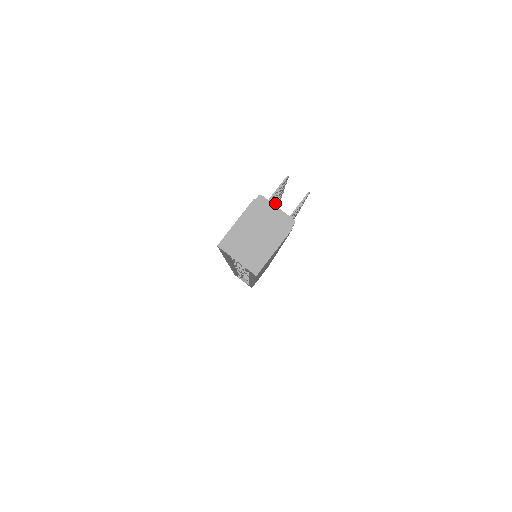
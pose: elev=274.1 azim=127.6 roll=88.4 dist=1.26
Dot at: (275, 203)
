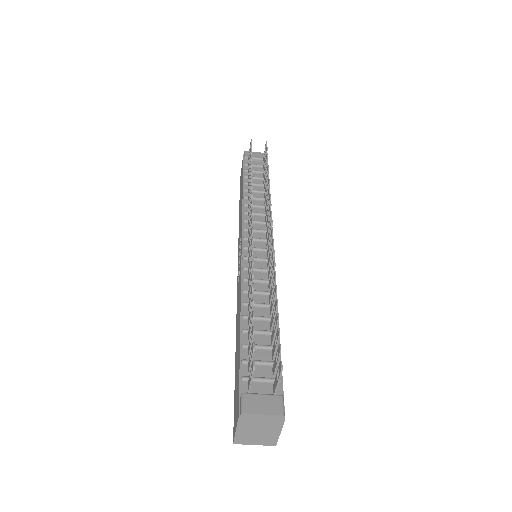
Dot at: (251, 311)
